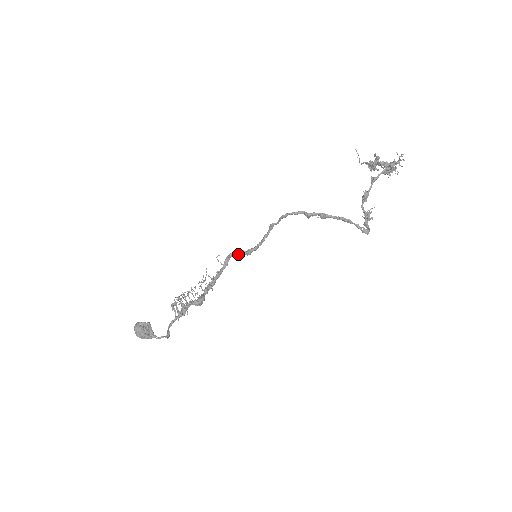
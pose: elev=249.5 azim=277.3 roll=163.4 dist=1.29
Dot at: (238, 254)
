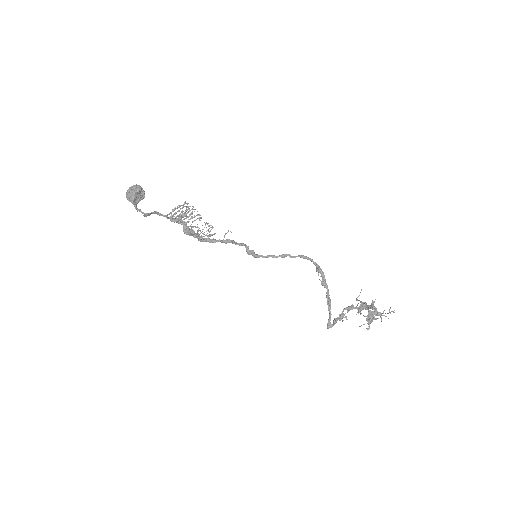
Dot at: occluded
